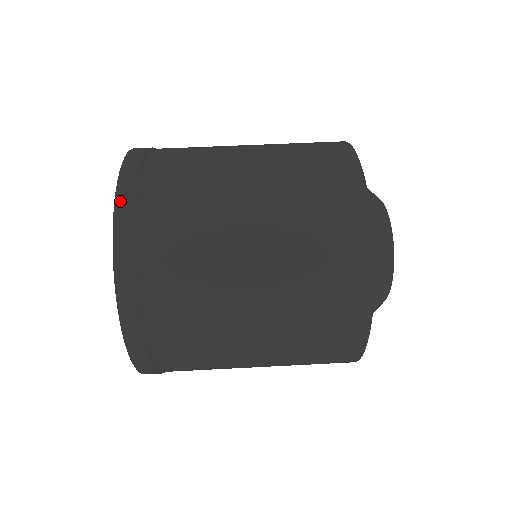
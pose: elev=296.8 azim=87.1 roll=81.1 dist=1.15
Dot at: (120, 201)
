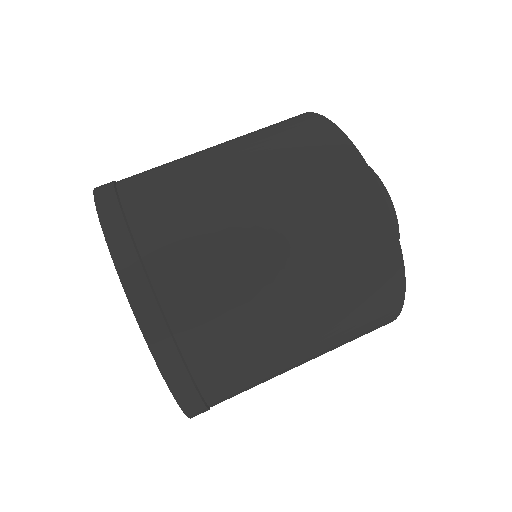
Dot at: (110, 233)
